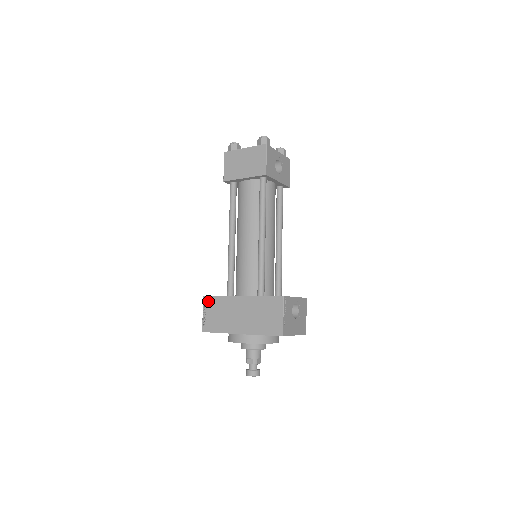
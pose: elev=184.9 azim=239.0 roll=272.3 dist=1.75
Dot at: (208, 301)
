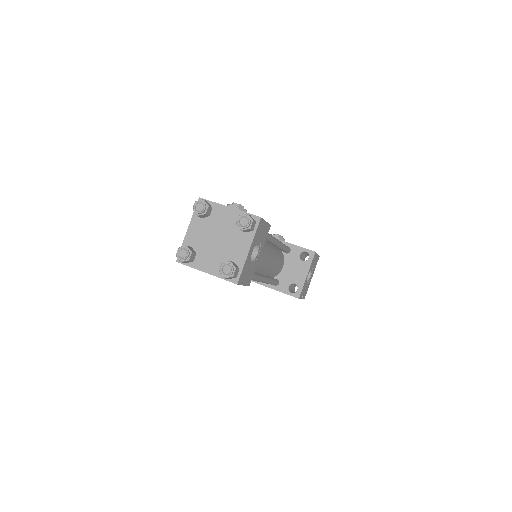
Dot at: occluded
